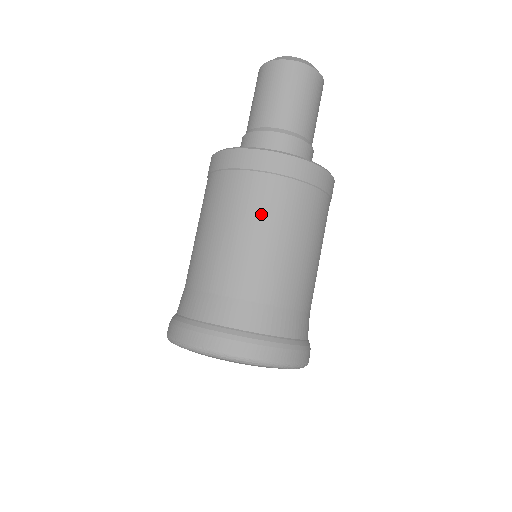
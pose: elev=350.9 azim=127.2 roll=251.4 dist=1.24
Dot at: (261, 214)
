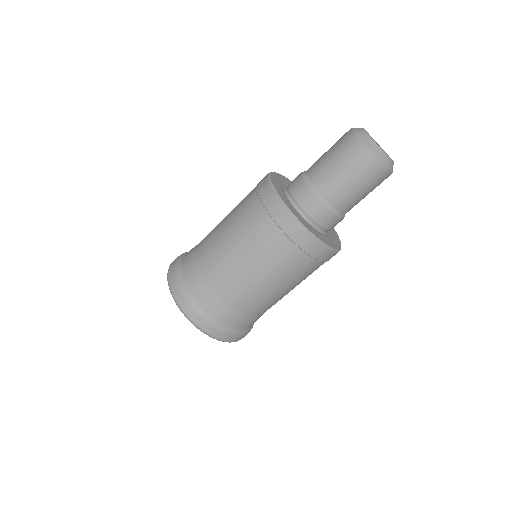
Dot at: (241, 227)
